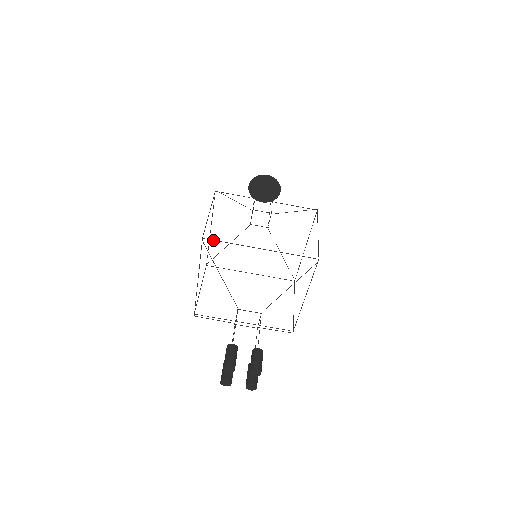
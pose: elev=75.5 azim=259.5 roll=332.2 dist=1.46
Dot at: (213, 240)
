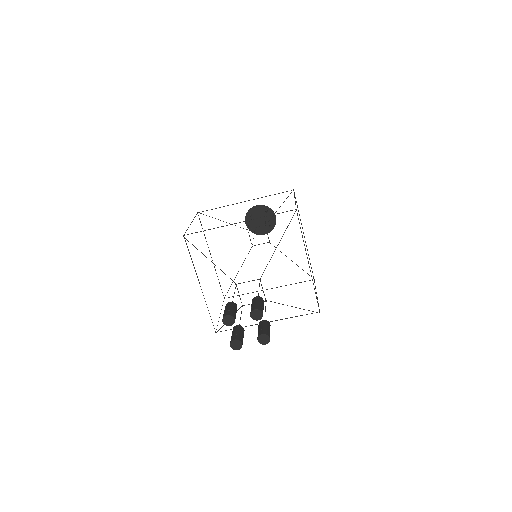
Dot at: occluded
